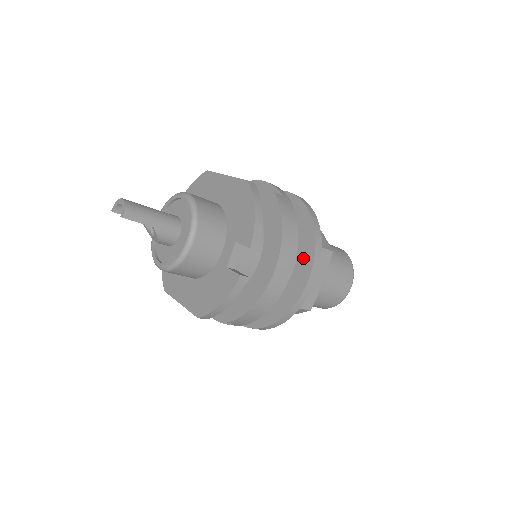
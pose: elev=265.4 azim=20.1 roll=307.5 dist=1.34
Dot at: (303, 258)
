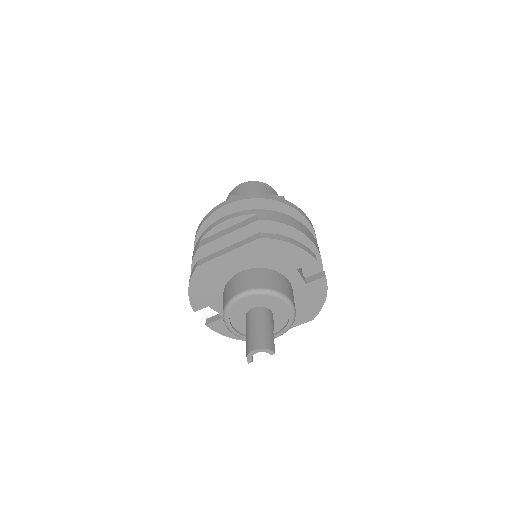
Dot at: occluded
